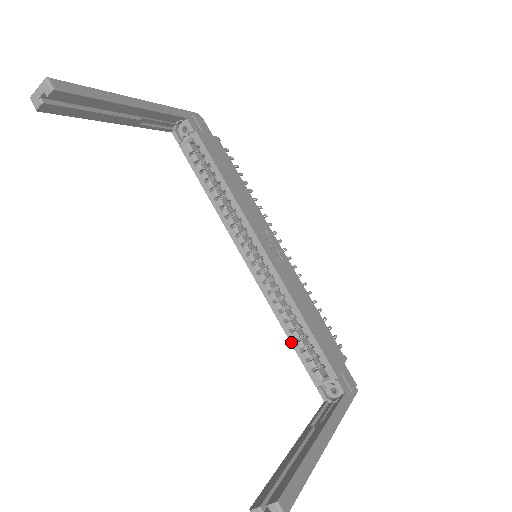
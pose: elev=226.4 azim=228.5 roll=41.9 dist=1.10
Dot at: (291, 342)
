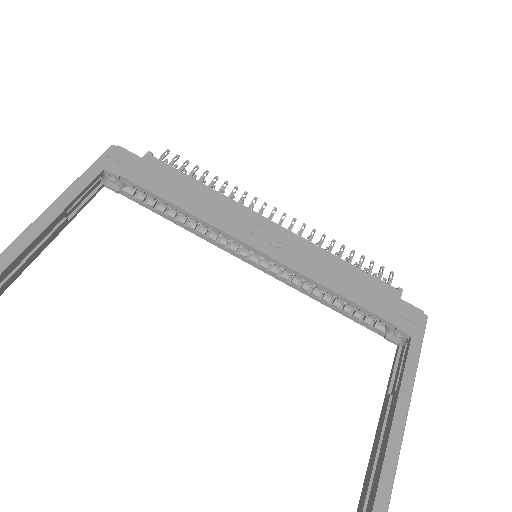
Dot at: (337, 311)
